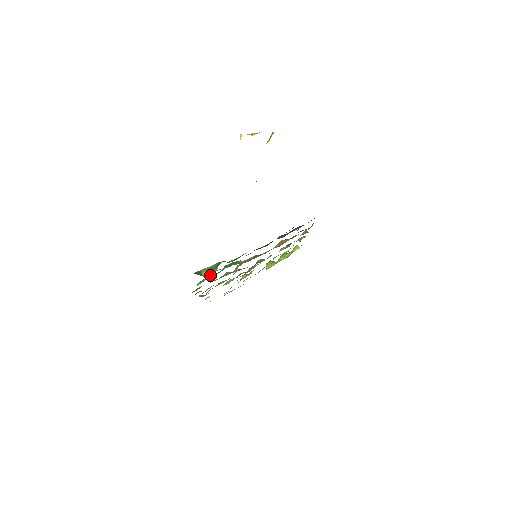
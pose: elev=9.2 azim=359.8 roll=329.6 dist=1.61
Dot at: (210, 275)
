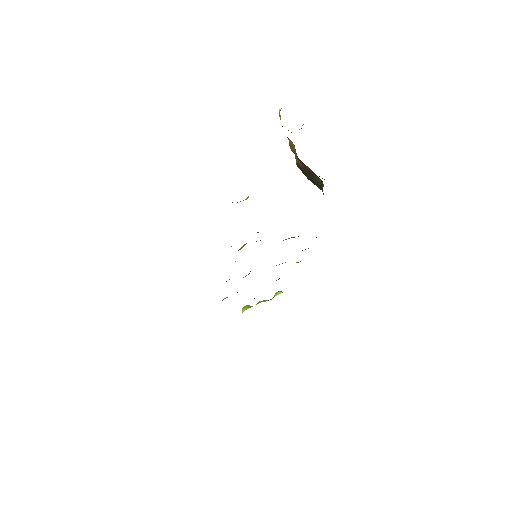
Dot at: occluded
